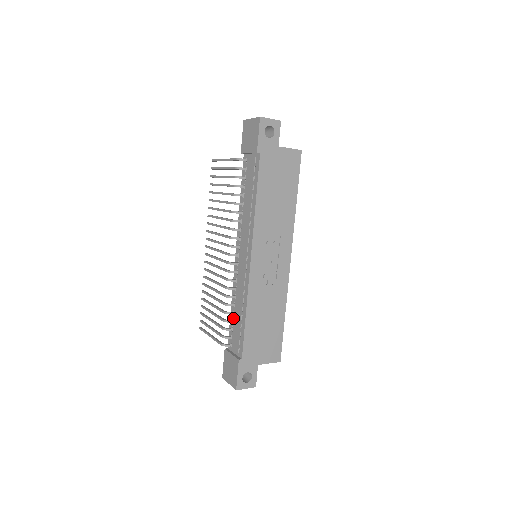
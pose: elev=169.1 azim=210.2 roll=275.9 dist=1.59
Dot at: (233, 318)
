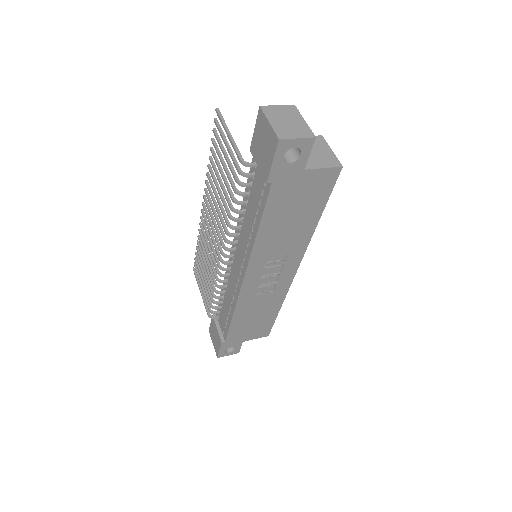
Dot at: (222, 300)
